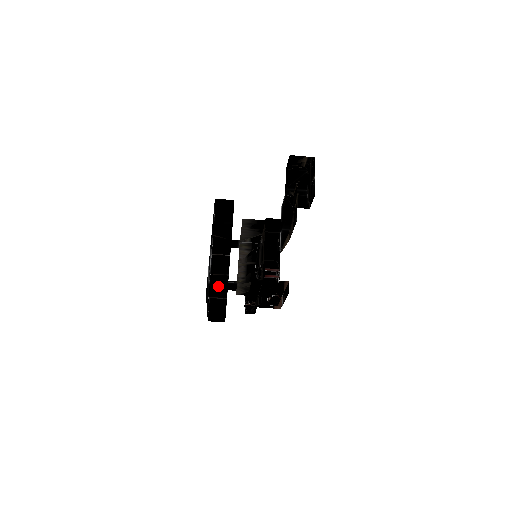
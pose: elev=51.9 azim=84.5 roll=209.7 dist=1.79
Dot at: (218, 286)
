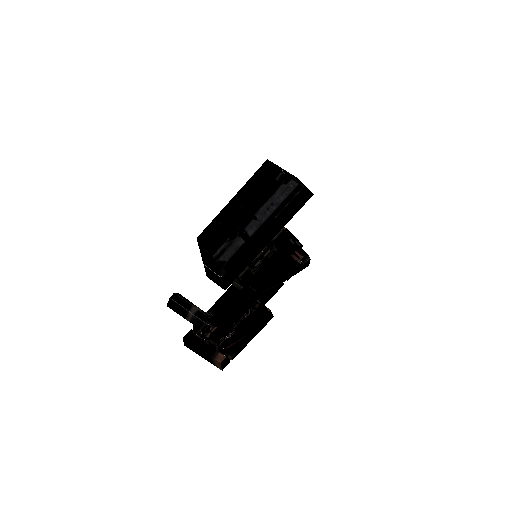
Dot at: (244, 234)
